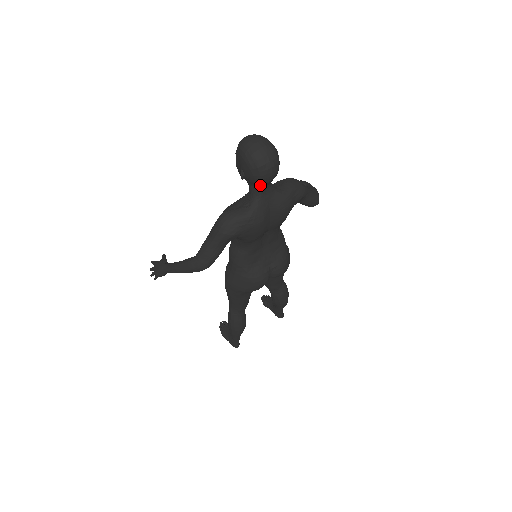
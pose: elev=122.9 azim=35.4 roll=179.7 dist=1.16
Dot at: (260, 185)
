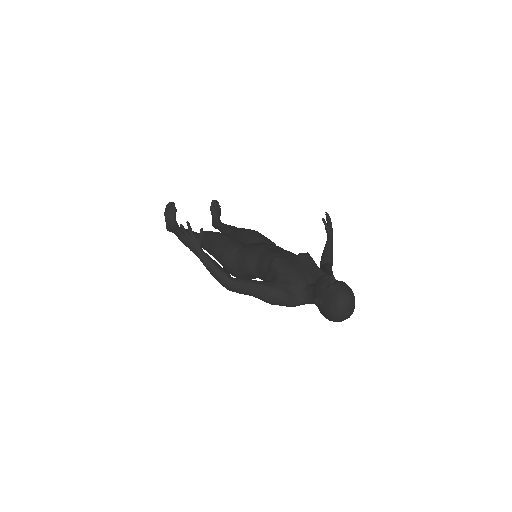
Dot at: occluded
